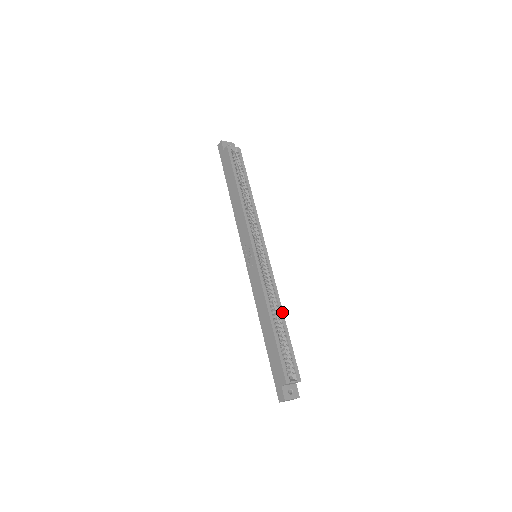
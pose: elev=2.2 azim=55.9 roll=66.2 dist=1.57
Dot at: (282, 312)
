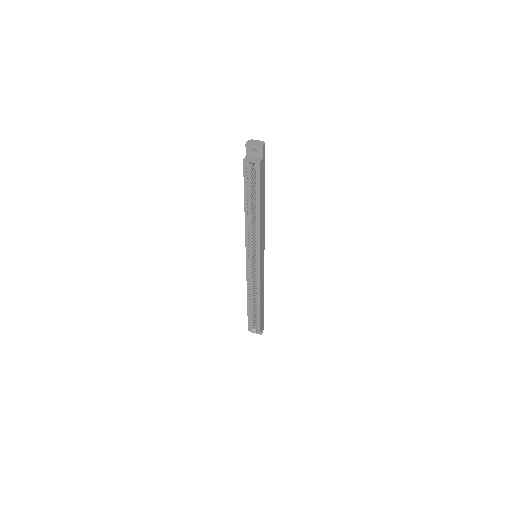
Dot at: (259, 300)
